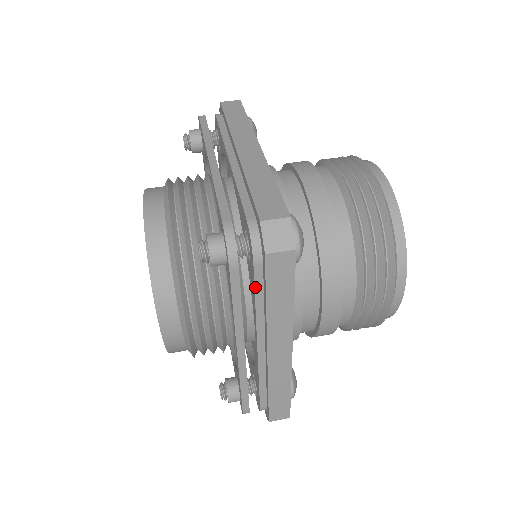
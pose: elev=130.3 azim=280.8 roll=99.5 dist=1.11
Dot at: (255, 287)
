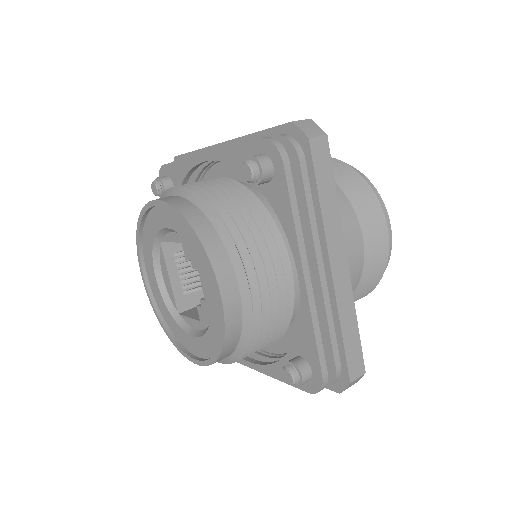
Dot at: (304, 186)
